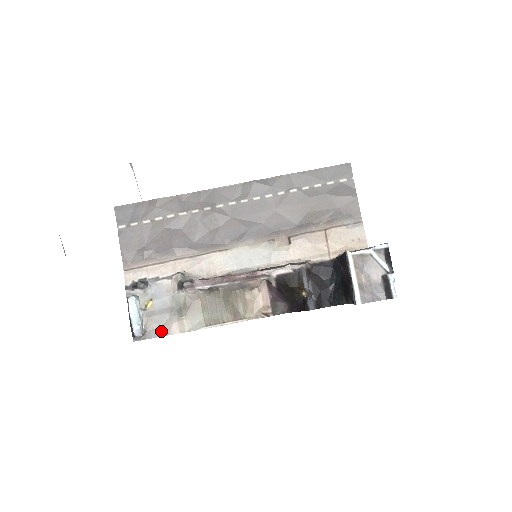
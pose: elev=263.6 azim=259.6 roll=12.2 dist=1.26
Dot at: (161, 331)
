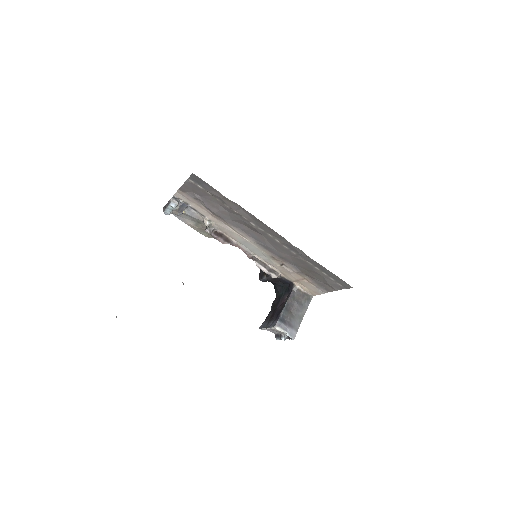
Dot at: (181, 218)
